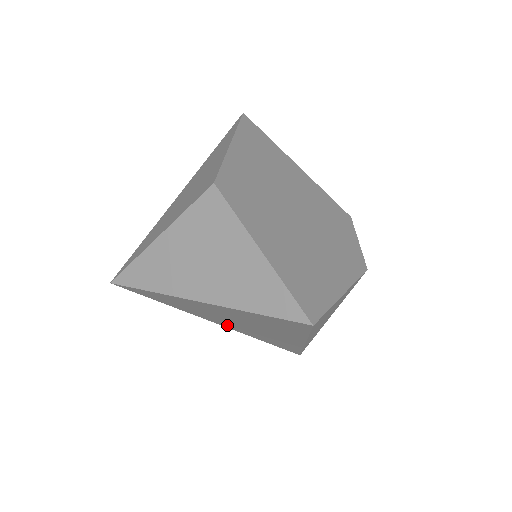
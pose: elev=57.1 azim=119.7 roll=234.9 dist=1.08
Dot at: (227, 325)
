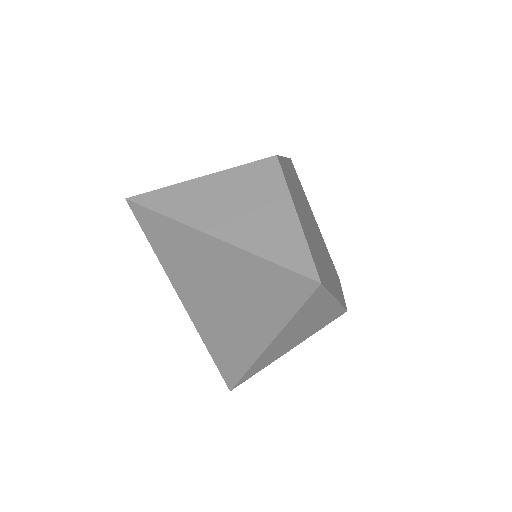
Dot at: (194, 306)
